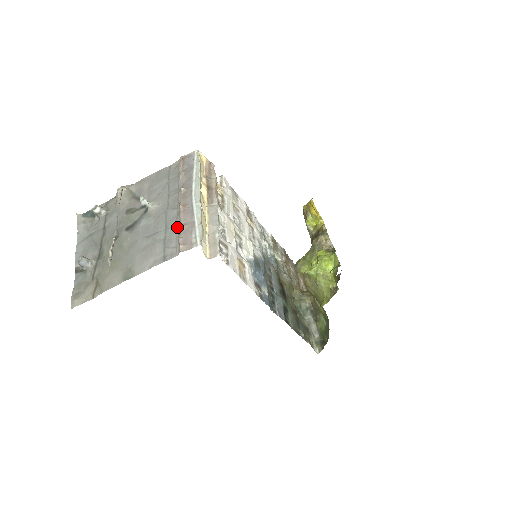
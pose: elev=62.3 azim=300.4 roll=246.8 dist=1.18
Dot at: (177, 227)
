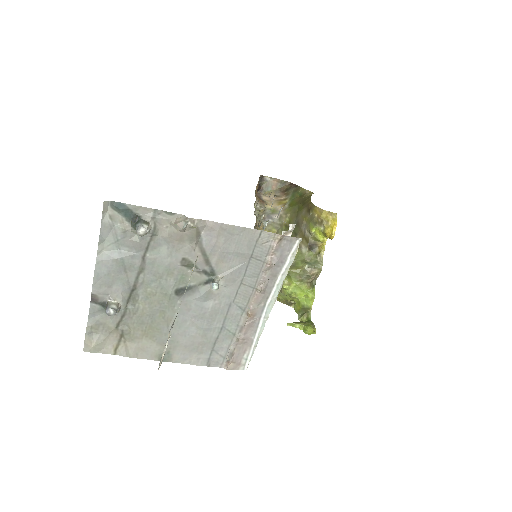
Dot at: (234, 335)
